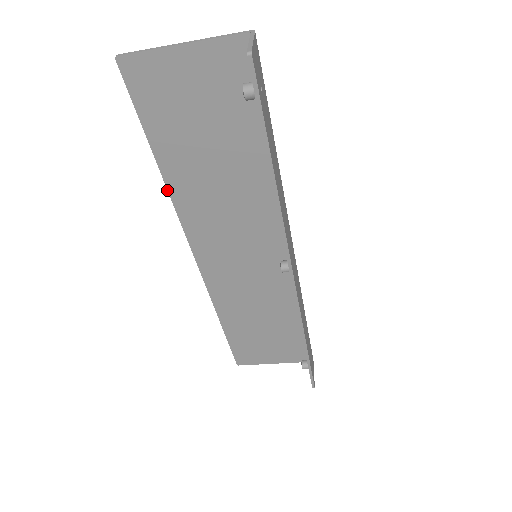
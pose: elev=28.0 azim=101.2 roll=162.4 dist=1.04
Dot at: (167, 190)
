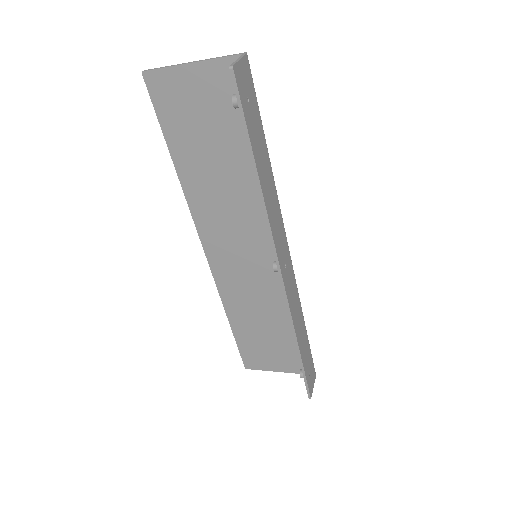
Dot at: occluded
